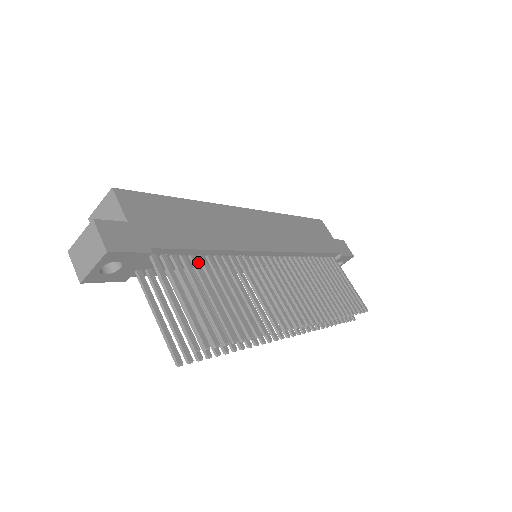
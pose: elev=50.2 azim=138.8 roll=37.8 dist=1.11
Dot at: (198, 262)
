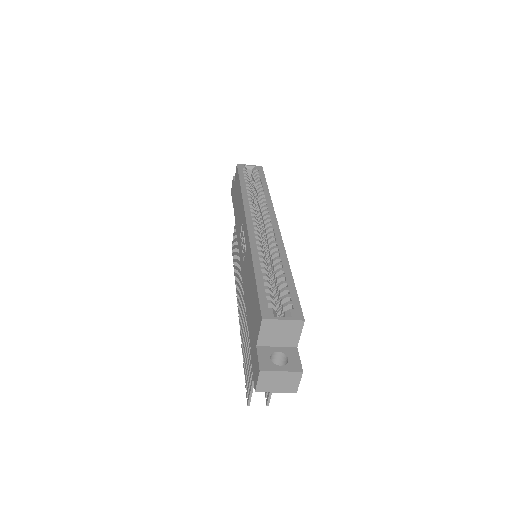
Dot at: occluded
